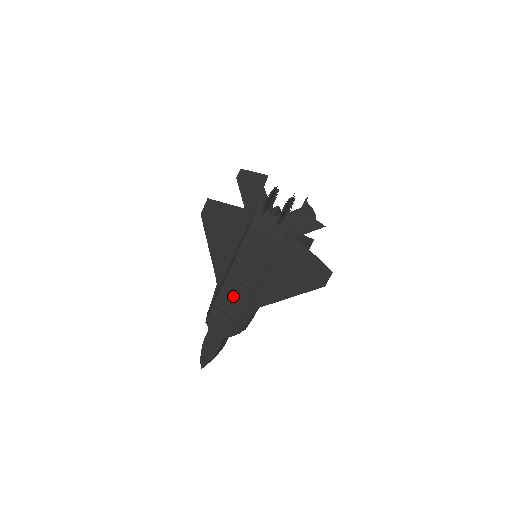
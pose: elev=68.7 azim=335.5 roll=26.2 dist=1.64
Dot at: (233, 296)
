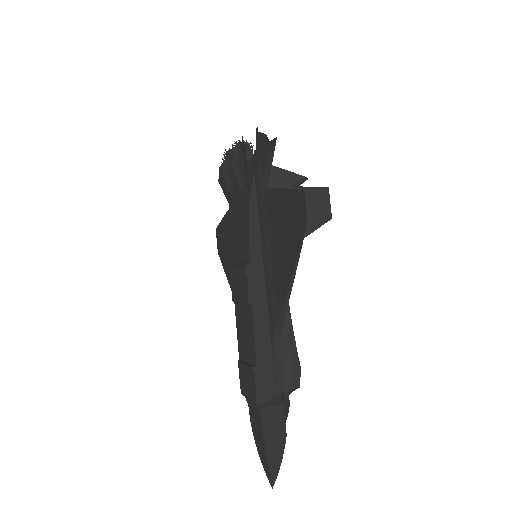
Dot at: (245, 330)
